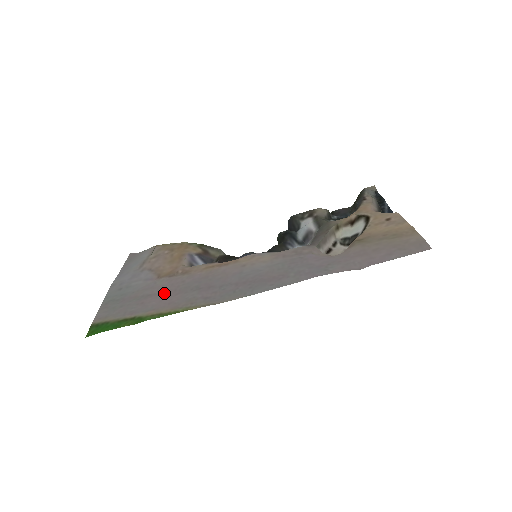
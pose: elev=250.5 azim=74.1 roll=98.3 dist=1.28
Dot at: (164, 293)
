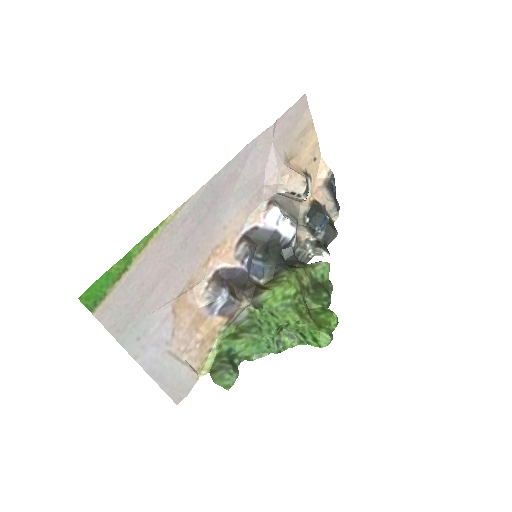
Dot at: (163, 274)
